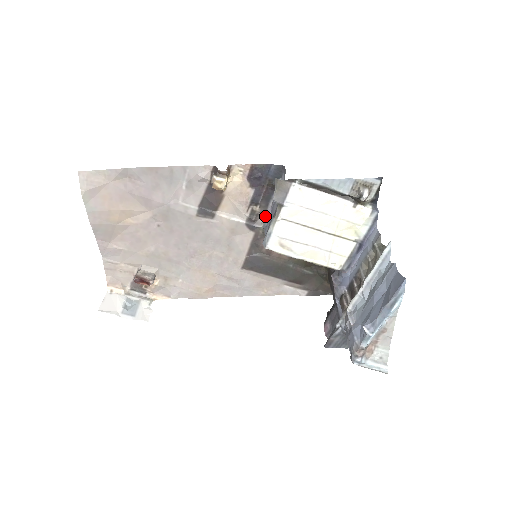
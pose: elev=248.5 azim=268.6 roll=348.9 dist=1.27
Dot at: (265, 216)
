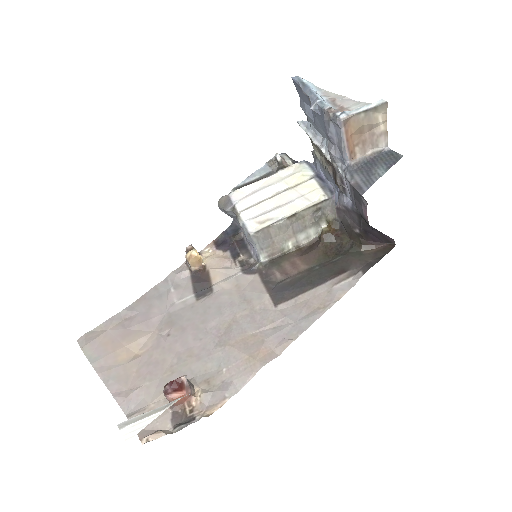
Dot at: (253, 256)
